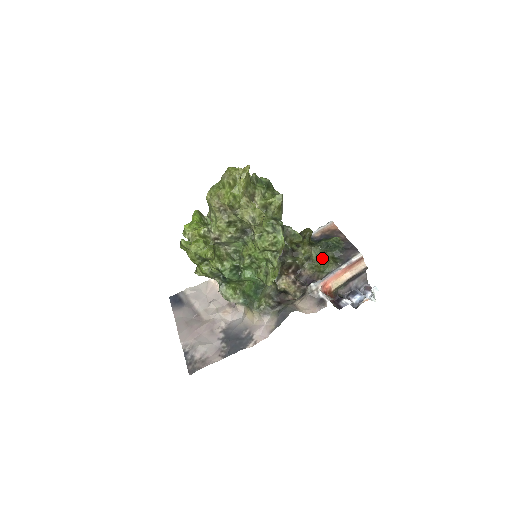
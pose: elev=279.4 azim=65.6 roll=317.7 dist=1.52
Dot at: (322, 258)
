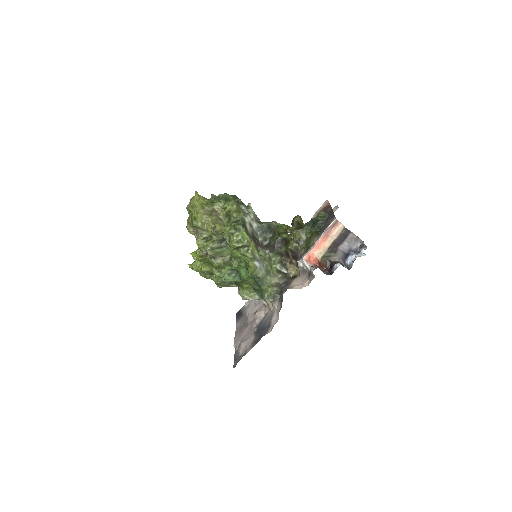
Dot at: (309, 236)
